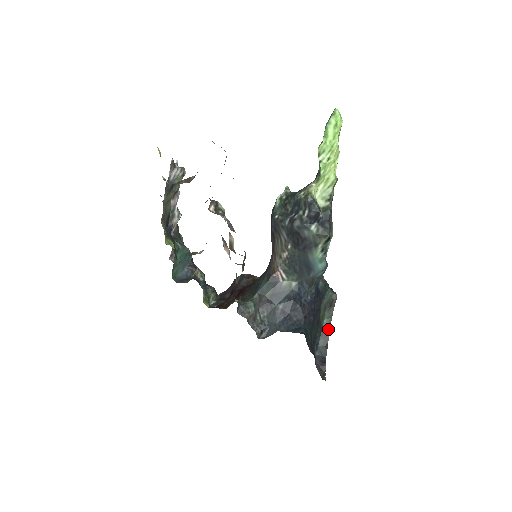
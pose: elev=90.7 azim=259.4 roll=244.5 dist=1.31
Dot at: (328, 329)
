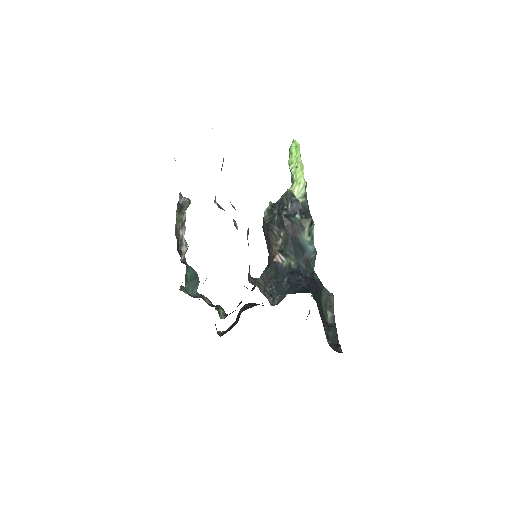
Dot at: (334, 324)
